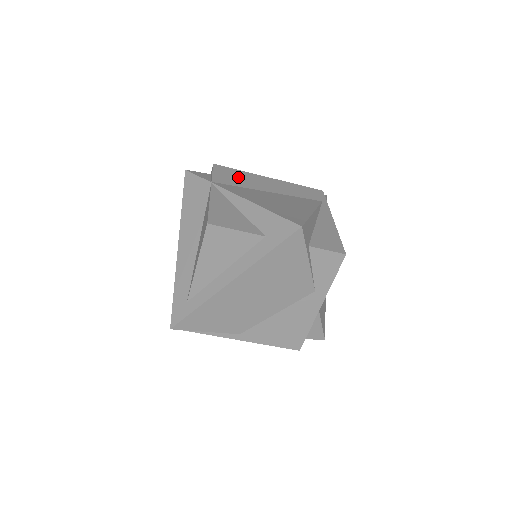
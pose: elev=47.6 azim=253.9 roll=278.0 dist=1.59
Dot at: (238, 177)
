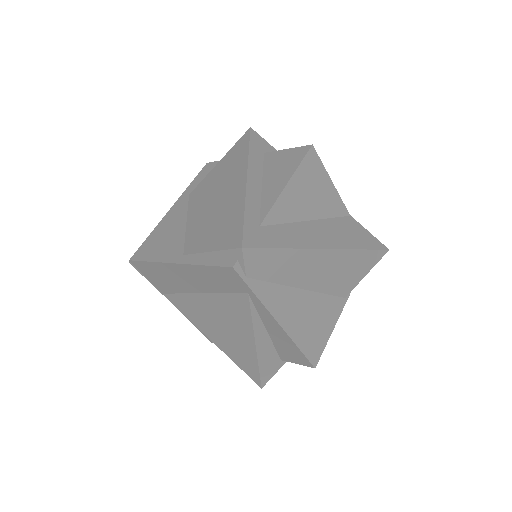
Dot at: (162, 277)
